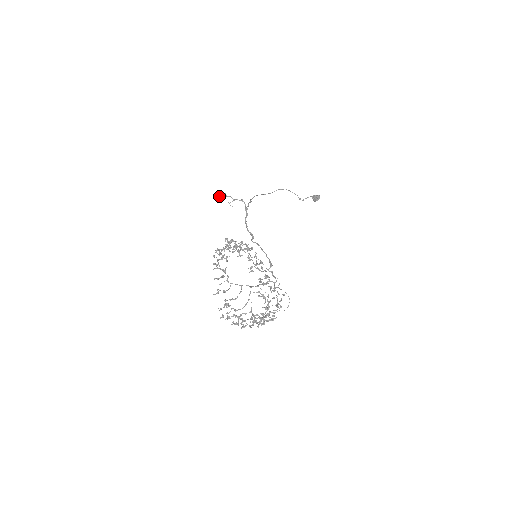
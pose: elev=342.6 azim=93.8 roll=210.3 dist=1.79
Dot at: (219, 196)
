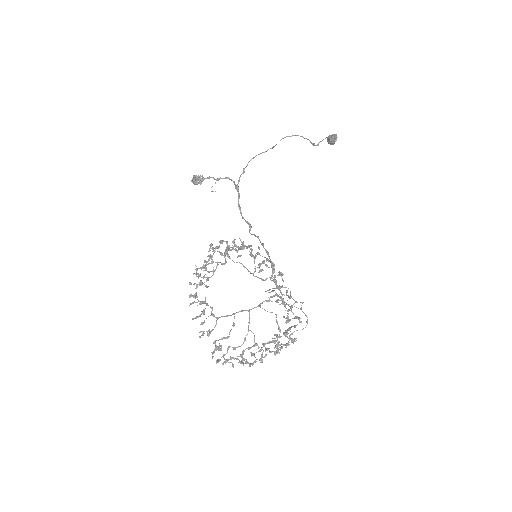
Dot at: (195, 183)
